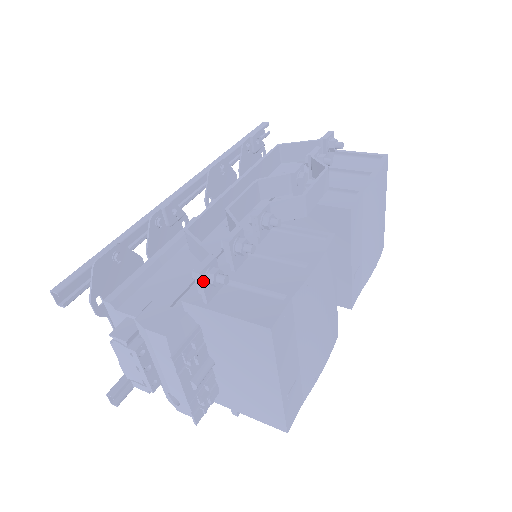
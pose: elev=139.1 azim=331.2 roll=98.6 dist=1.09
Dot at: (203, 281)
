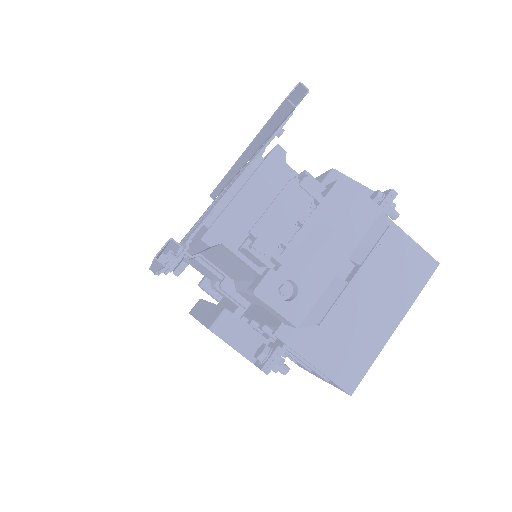
Dot at: (391, 202)
